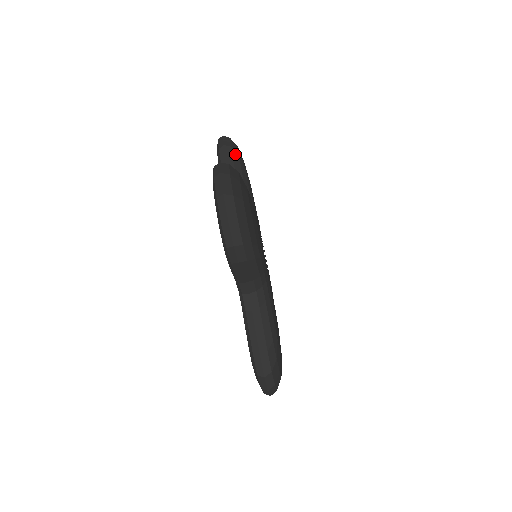
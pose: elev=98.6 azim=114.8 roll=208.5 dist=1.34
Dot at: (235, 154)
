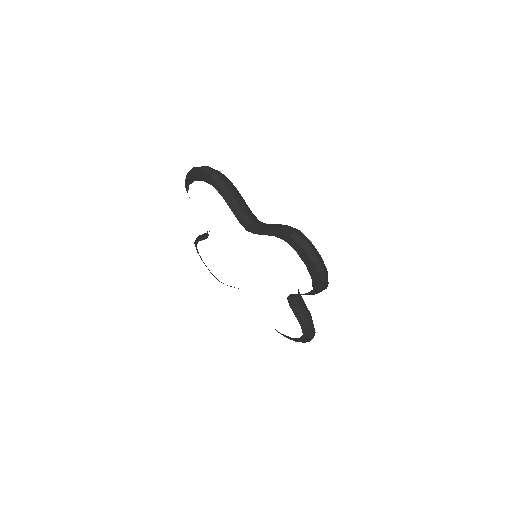
Dot at: (235, 188)
